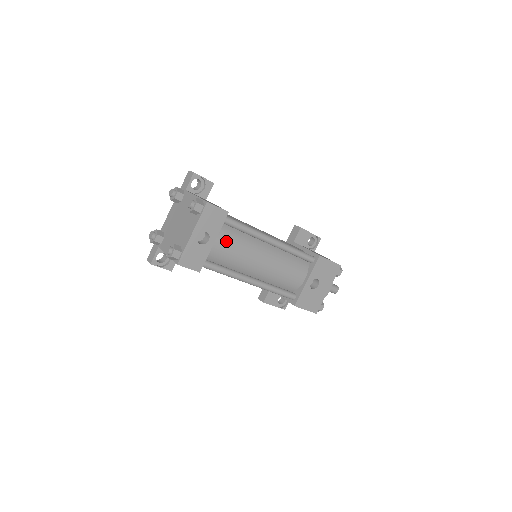
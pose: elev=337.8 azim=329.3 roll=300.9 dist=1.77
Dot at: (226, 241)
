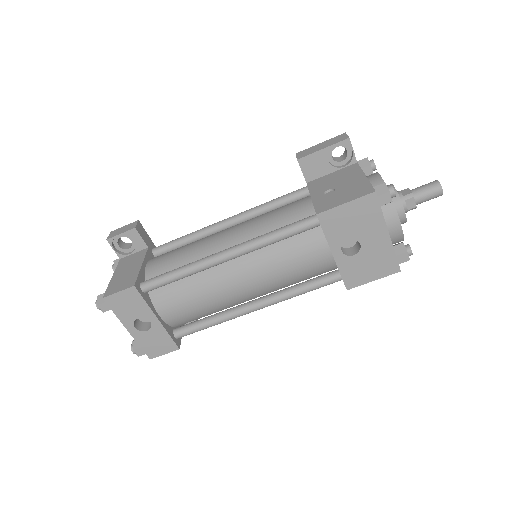
Dot at: (173, 303)
